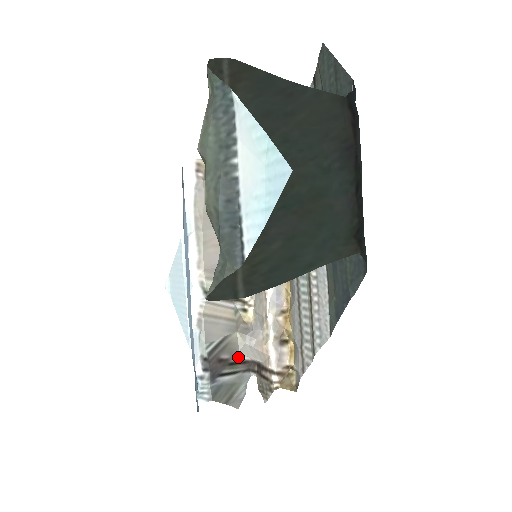
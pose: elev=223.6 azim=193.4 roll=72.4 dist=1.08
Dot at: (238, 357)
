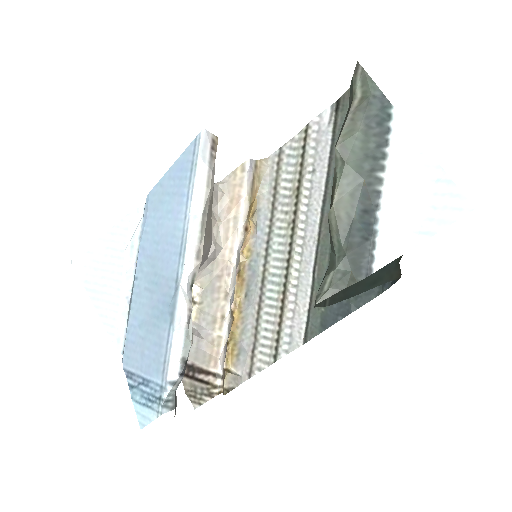
Dot at: occluded
